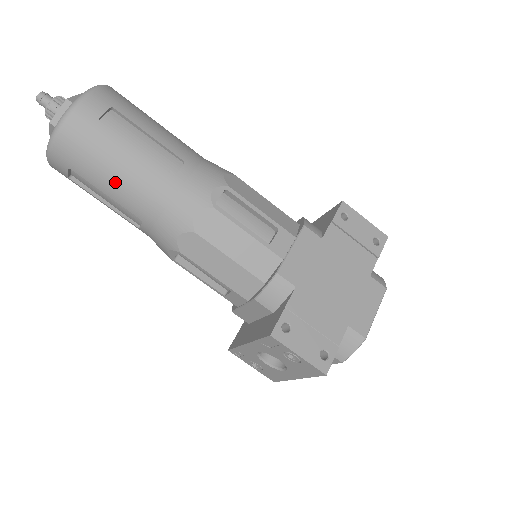
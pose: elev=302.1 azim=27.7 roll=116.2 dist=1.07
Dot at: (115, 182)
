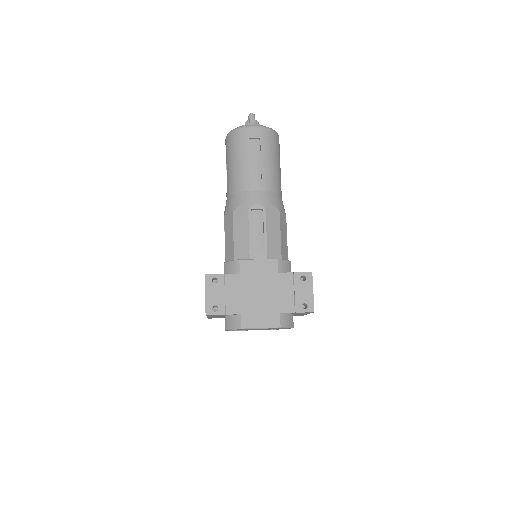
Dot at: (231, 167)
